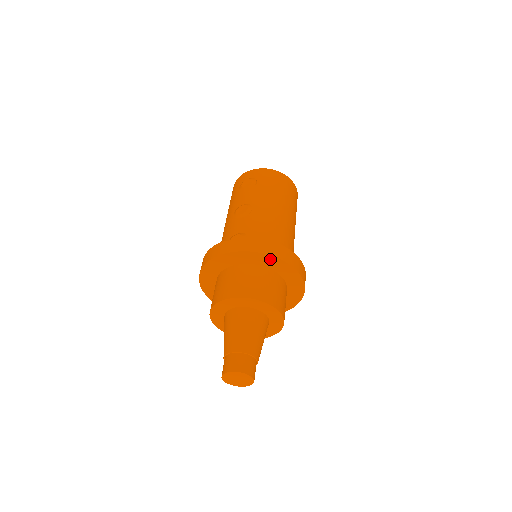
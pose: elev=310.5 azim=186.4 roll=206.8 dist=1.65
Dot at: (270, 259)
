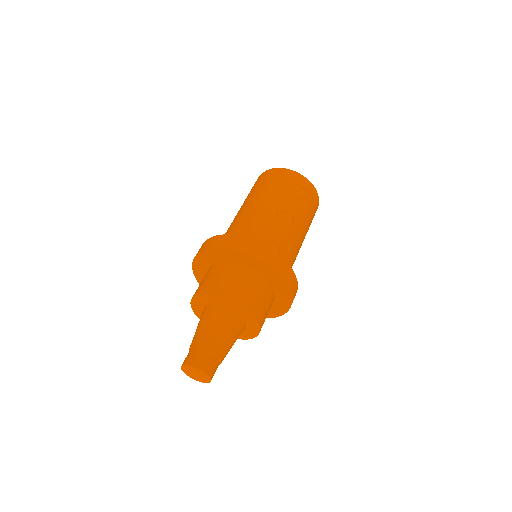
Dot at: (287, 295)
